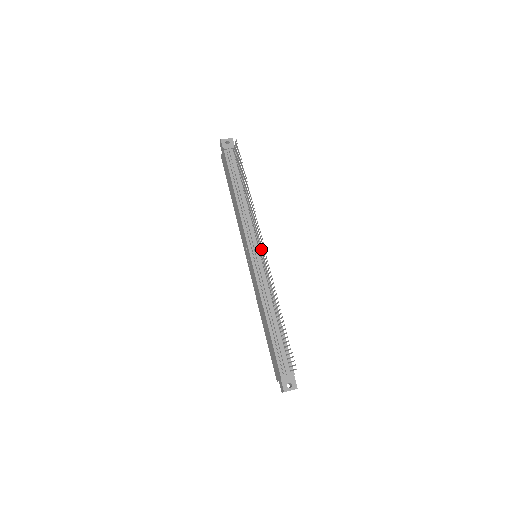
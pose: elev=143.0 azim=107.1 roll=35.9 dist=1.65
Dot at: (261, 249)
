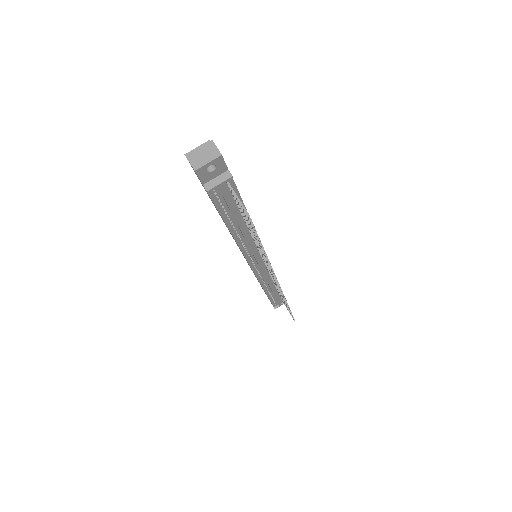
Dot at: occluded
